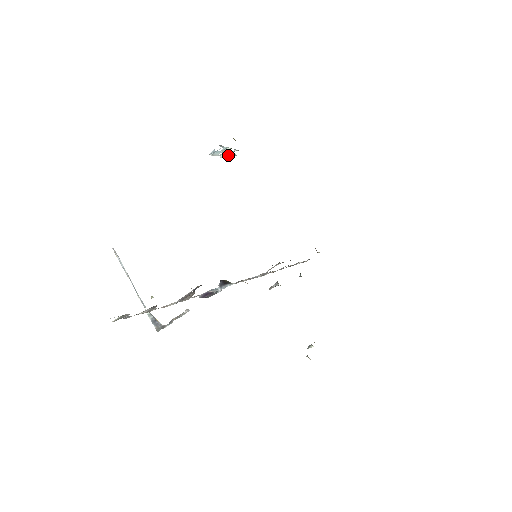
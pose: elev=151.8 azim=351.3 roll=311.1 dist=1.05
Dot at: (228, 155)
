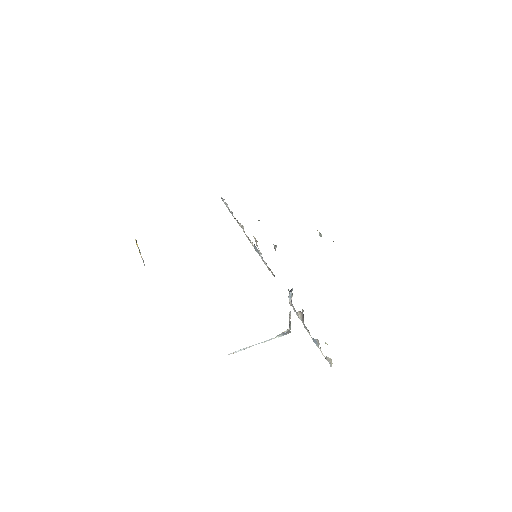
Dot at: (138, 247)
